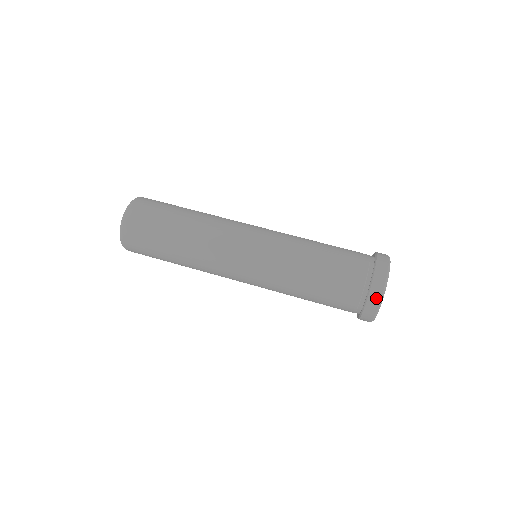
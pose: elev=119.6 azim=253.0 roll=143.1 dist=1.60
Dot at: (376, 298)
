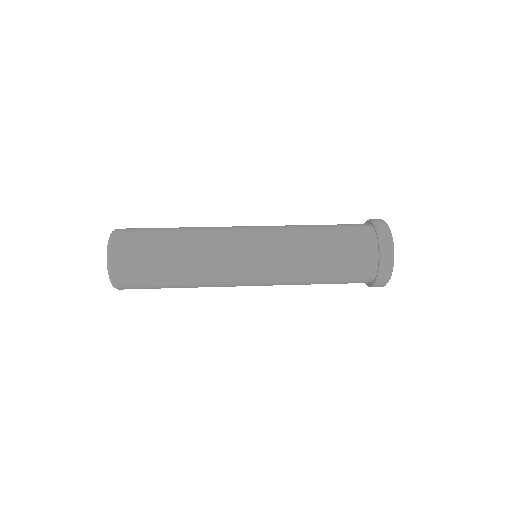
Dot at: (380, 221)
